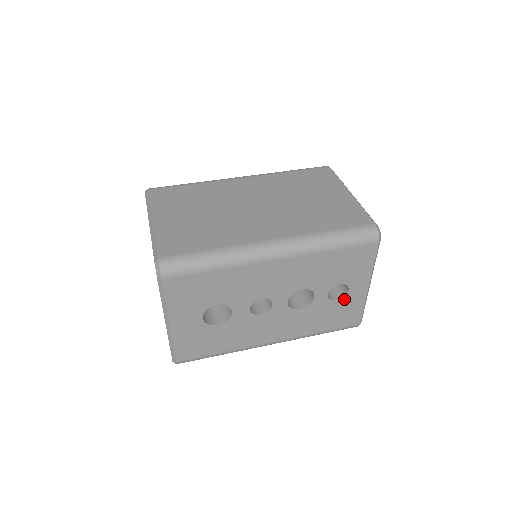
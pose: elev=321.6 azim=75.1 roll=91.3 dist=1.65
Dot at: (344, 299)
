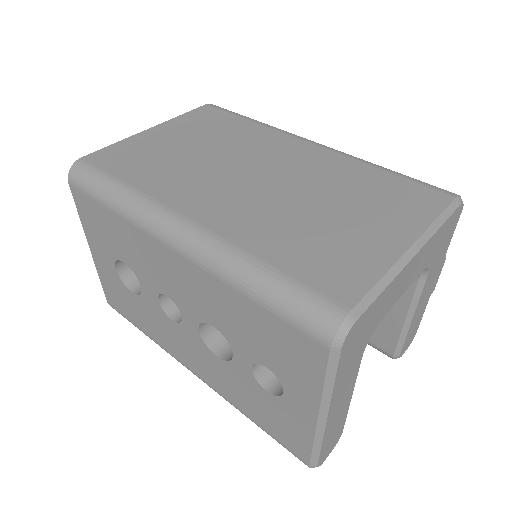
Dot at: (279, 400)
